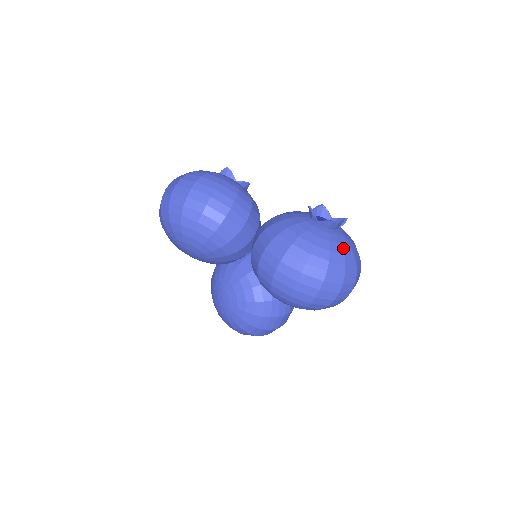
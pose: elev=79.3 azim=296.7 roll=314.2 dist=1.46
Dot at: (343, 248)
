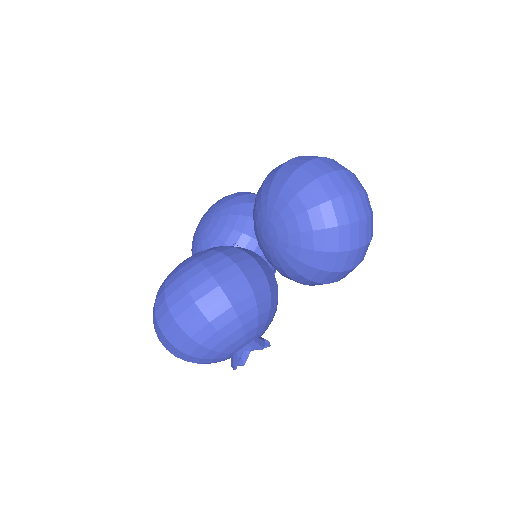
Dot at: occluded
